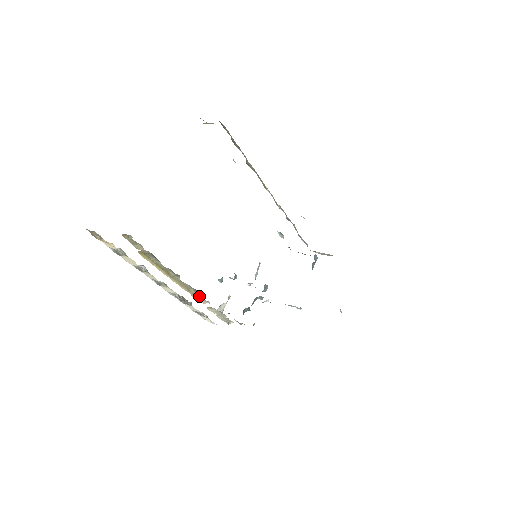
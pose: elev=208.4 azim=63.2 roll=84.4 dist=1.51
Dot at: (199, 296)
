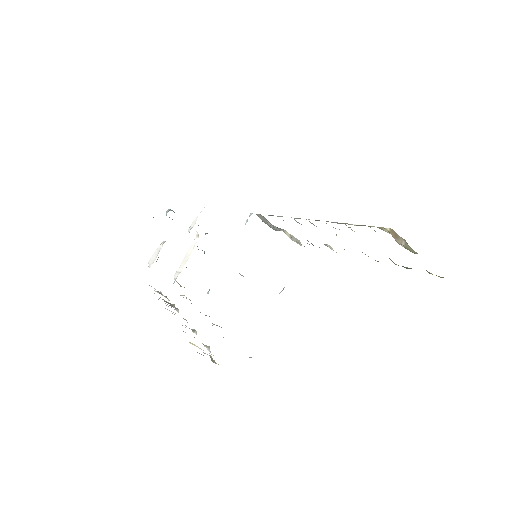
Dot at: (200, 312)
